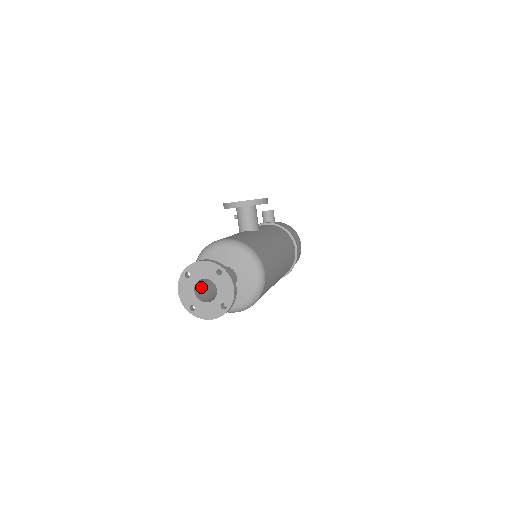
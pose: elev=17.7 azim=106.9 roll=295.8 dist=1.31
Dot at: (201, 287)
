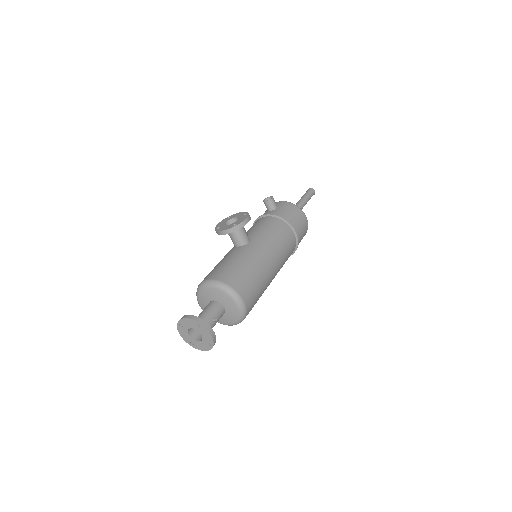
Dot at: occluded
